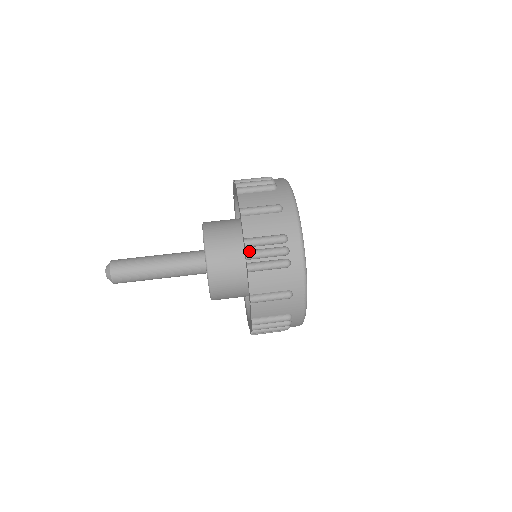
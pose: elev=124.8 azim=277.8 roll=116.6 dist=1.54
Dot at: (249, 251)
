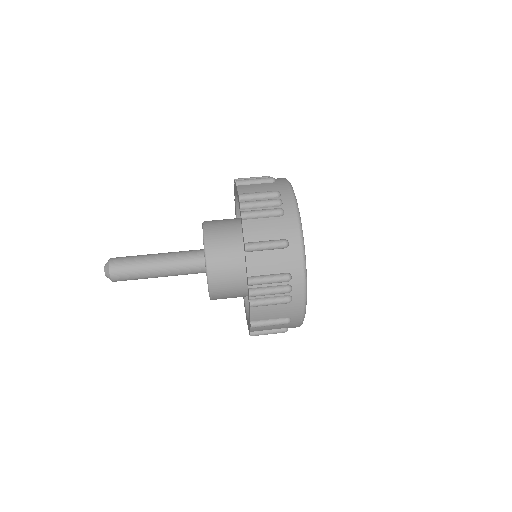
Dot at: (252, 290)
